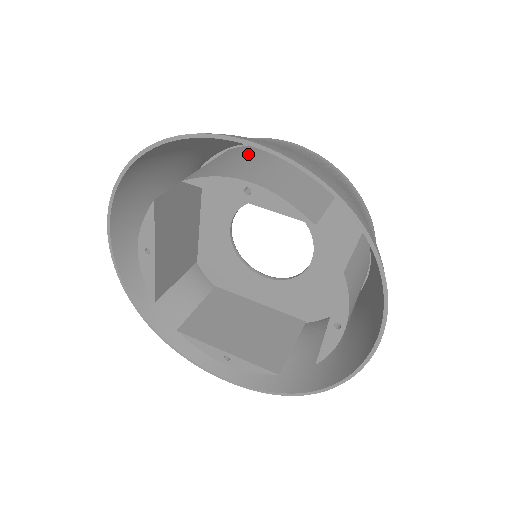
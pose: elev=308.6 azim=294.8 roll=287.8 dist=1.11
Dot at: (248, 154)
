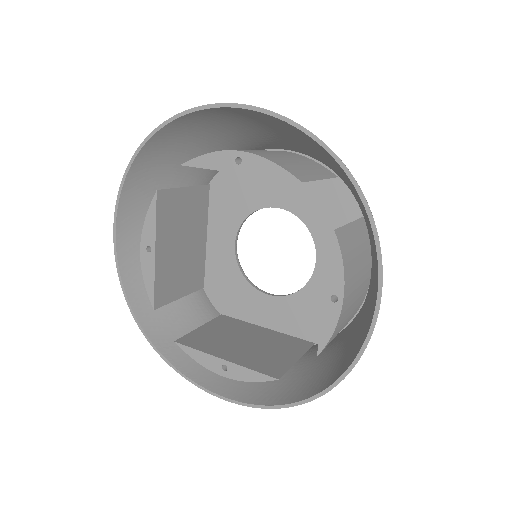
Dot at: occluded
